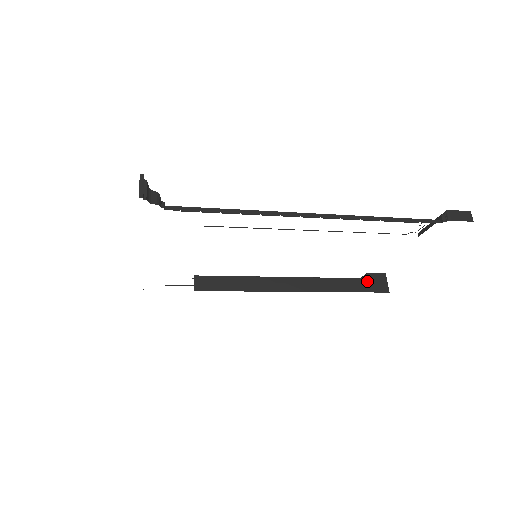
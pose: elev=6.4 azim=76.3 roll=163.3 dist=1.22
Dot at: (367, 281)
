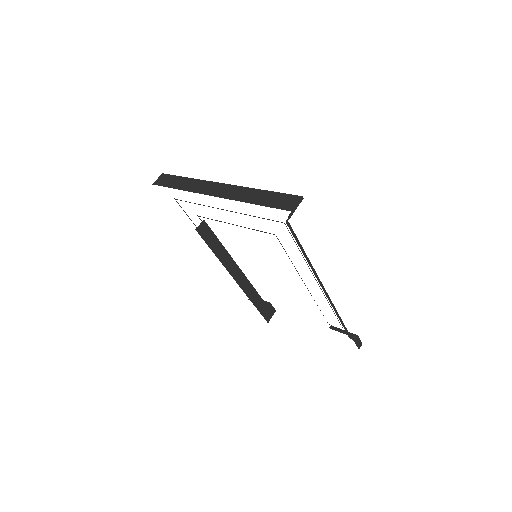
Dot at: (266, 307)
